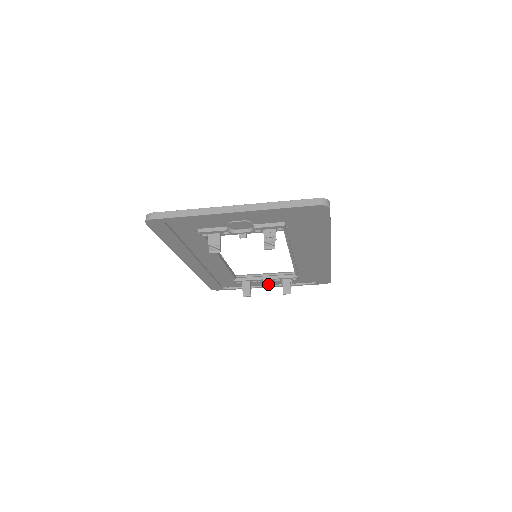
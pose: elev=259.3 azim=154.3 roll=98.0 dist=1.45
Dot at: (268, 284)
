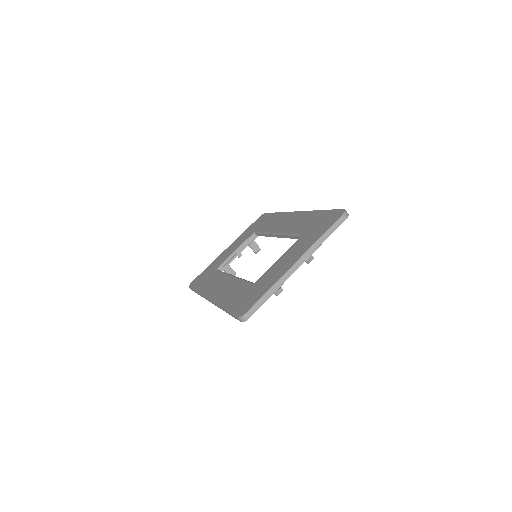
Dot at: occluded
